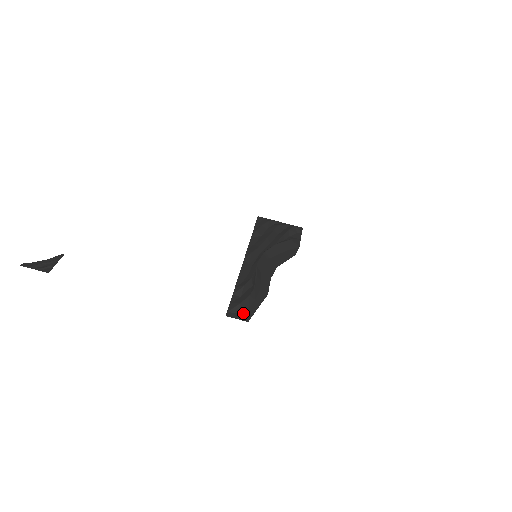
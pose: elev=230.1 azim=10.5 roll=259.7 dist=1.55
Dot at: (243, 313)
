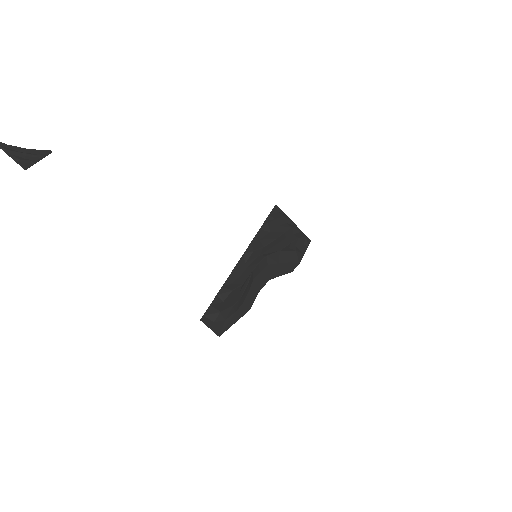
Dot at: (218, 324)
